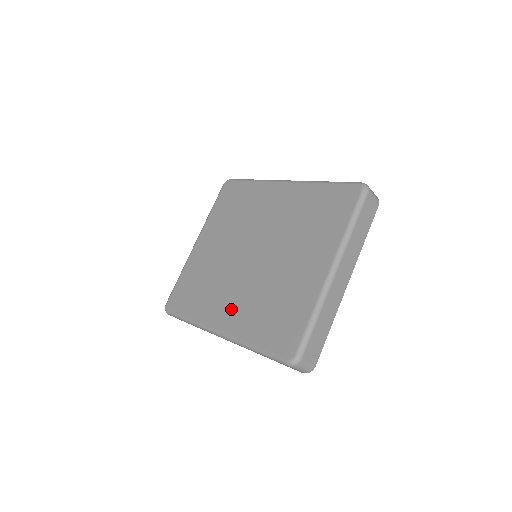
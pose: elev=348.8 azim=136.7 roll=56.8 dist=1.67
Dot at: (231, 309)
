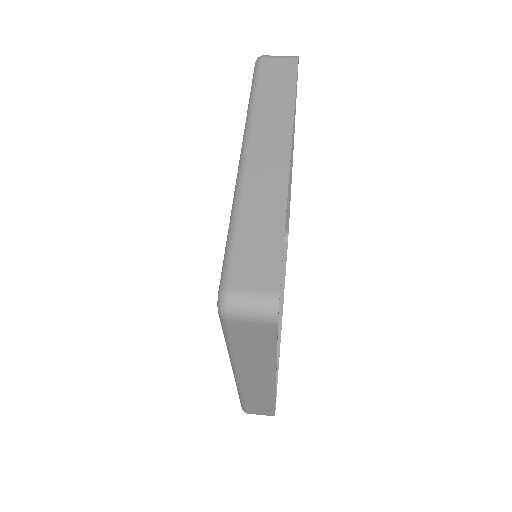
Dot at: occluded
